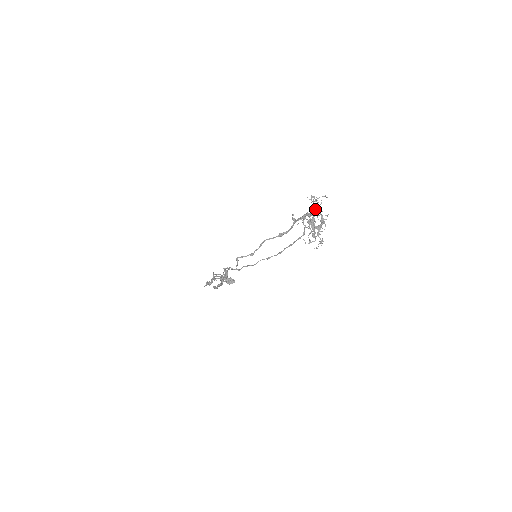
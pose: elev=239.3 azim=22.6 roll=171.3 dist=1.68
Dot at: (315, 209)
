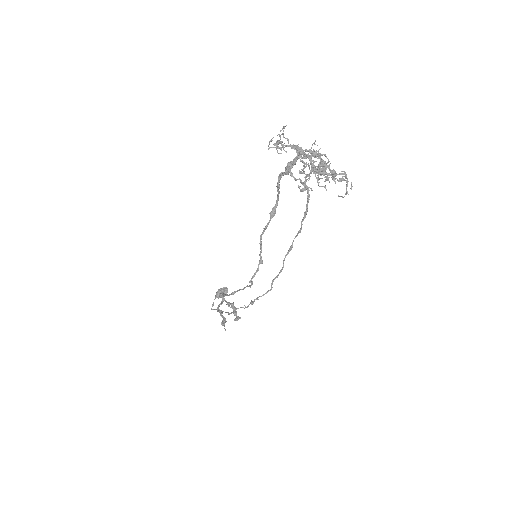
Dot at: occluded
